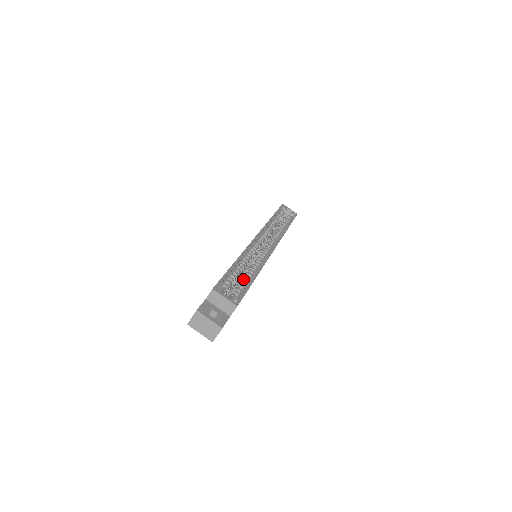
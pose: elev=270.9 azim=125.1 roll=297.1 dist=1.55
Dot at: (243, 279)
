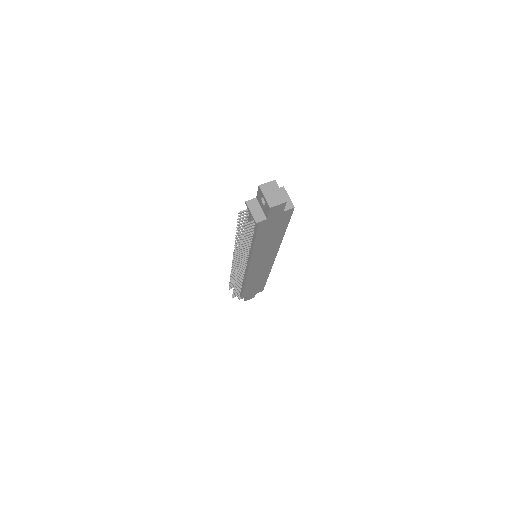
Dot at: occluded
